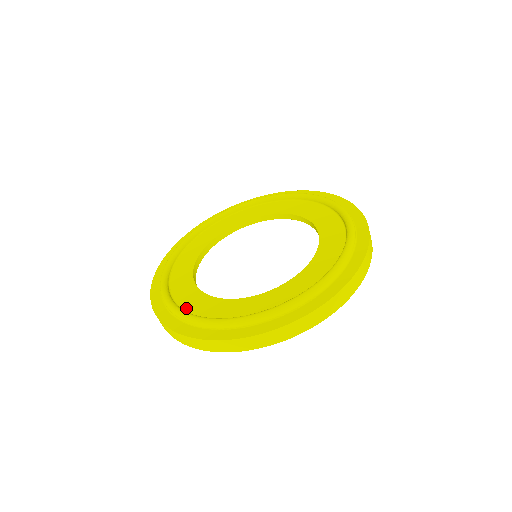
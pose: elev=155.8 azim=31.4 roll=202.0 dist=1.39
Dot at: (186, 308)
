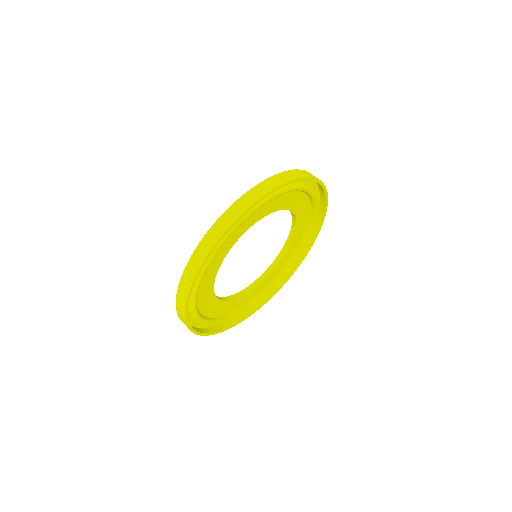
Dot at: occluded
